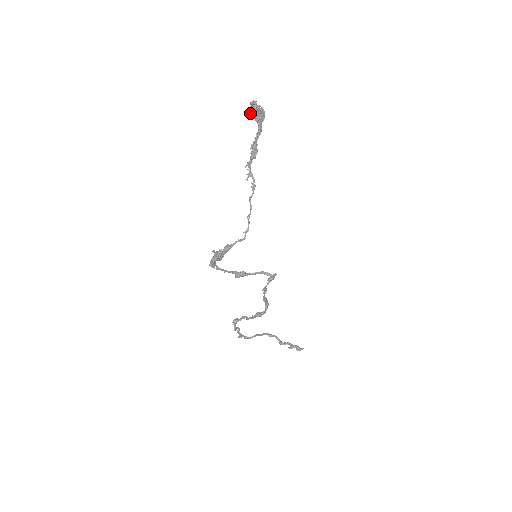
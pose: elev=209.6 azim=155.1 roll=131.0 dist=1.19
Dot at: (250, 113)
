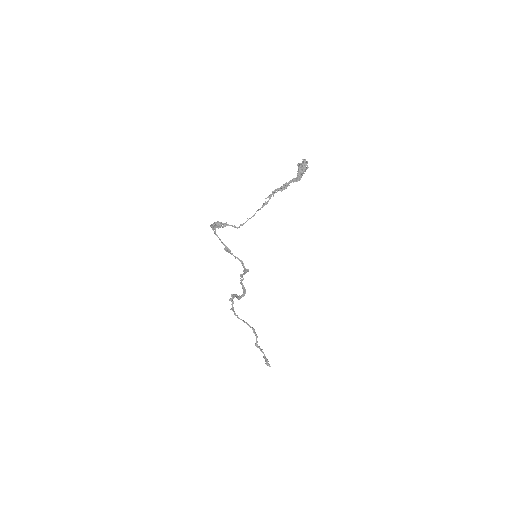
Dot at: (297, 164)
